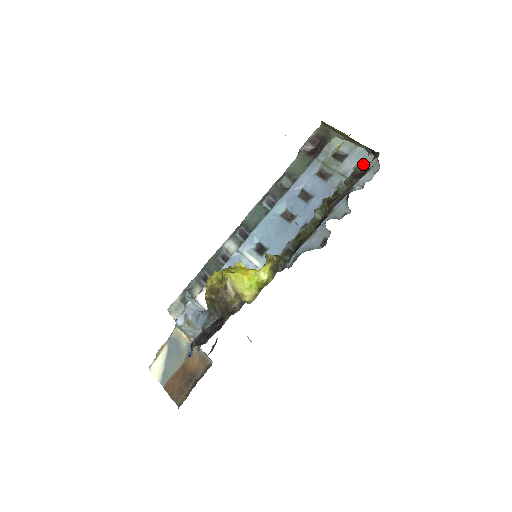
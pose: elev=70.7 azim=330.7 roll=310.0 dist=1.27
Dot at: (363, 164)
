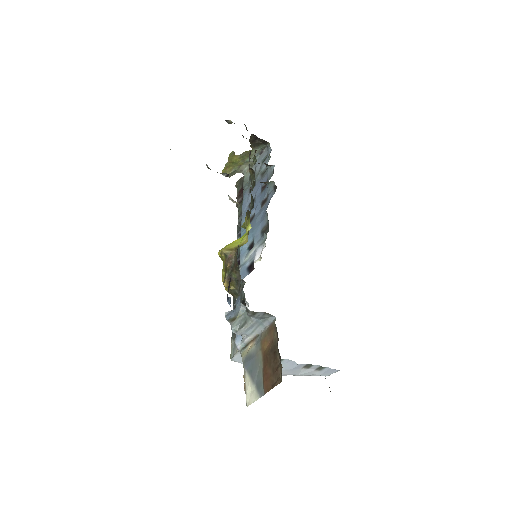
Dot at: (264, 157)
